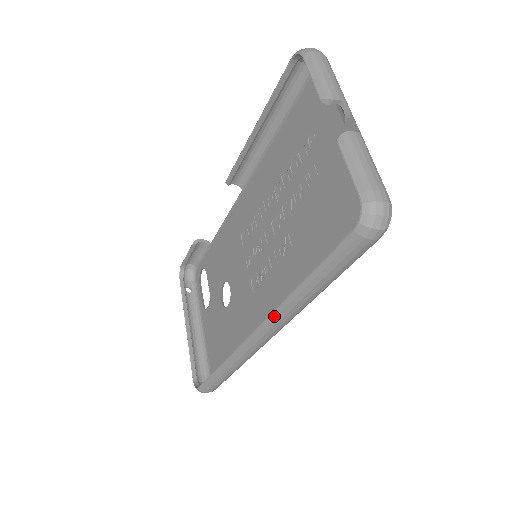
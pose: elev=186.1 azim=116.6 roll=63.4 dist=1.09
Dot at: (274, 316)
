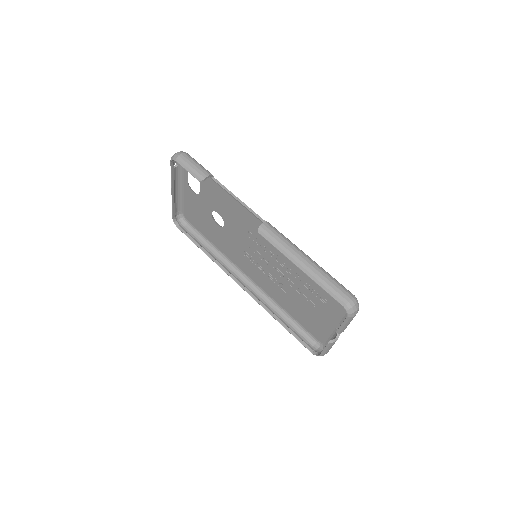
Dot at: (257, 302)
